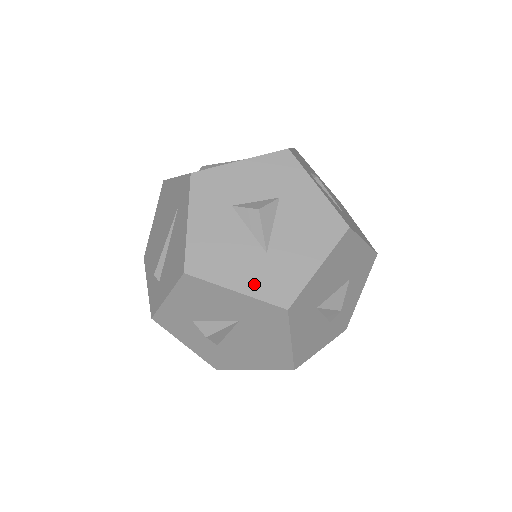
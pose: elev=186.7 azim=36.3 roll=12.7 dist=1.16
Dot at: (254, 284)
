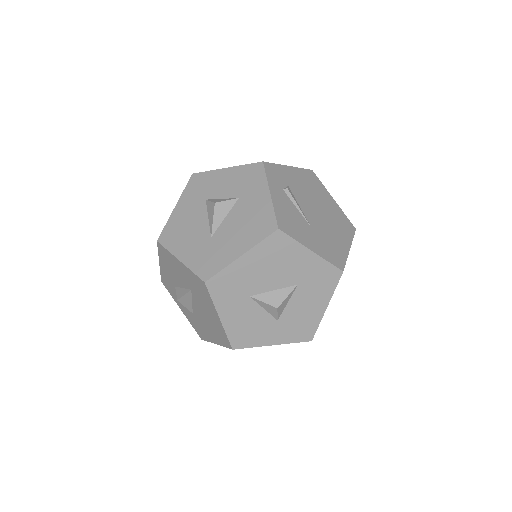
Dot at: (193, 258)
